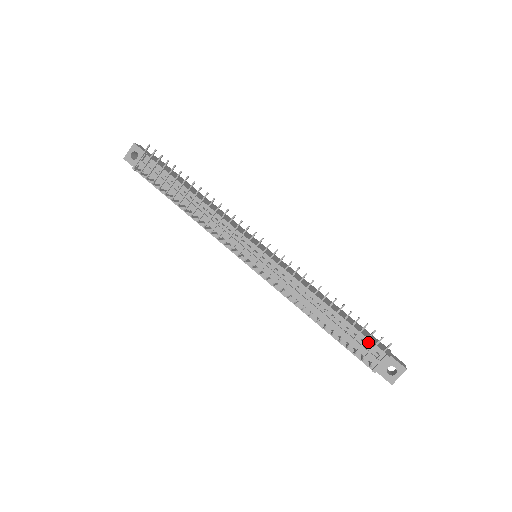
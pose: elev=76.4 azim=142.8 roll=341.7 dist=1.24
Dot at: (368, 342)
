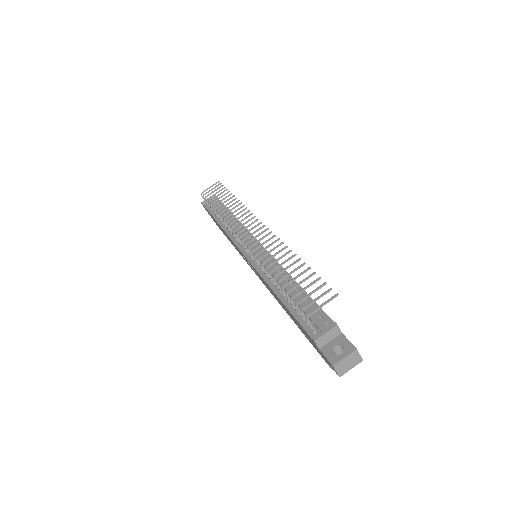
Dot at: (321, 312)
